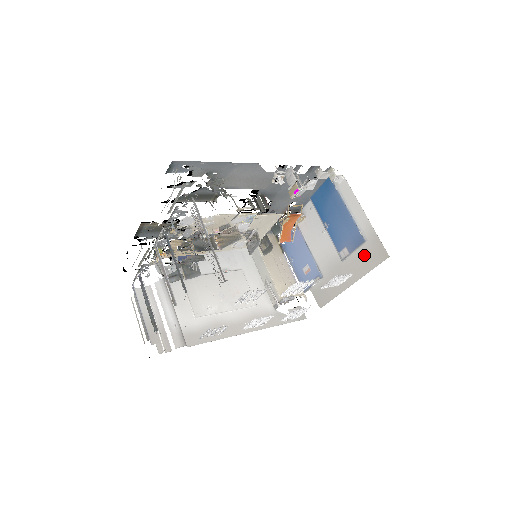
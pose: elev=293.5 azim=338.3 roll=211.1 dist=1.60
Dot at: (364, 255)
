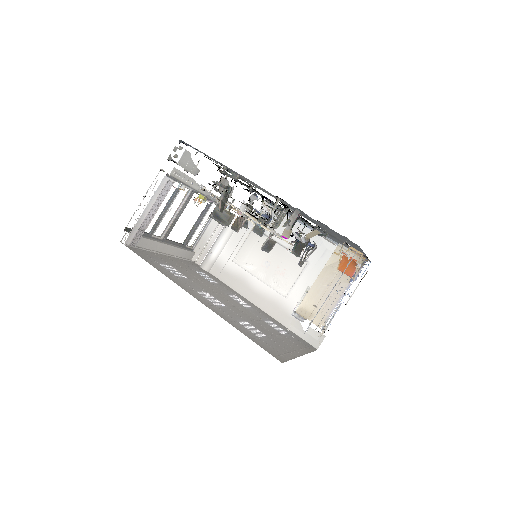
Dot at: occluded
